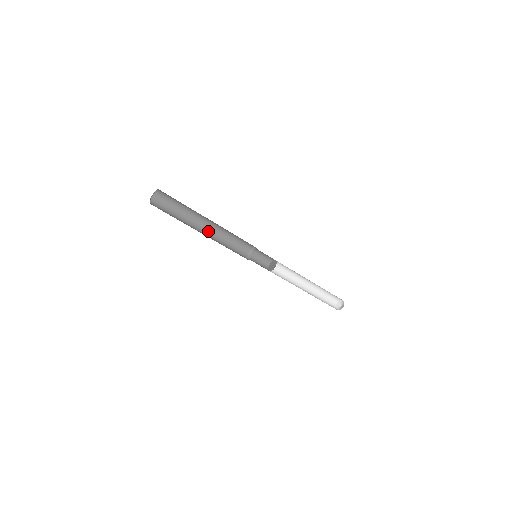
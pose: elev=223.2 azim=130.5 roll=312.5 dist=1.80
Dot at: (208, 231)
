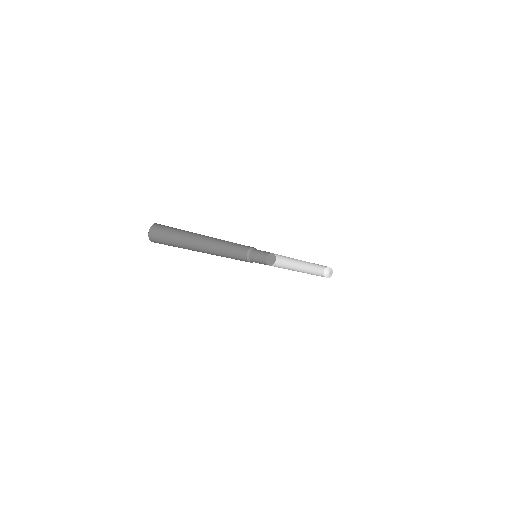
Dot at: (208, 245)
